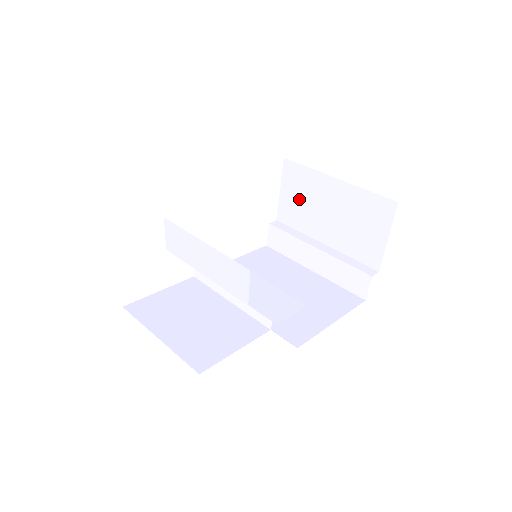
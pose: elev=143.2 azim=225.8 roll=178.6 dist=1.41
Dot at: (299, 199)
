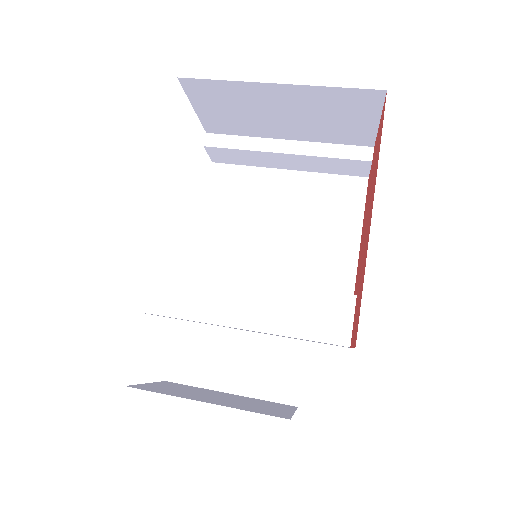
Dot at: (229, 111)
